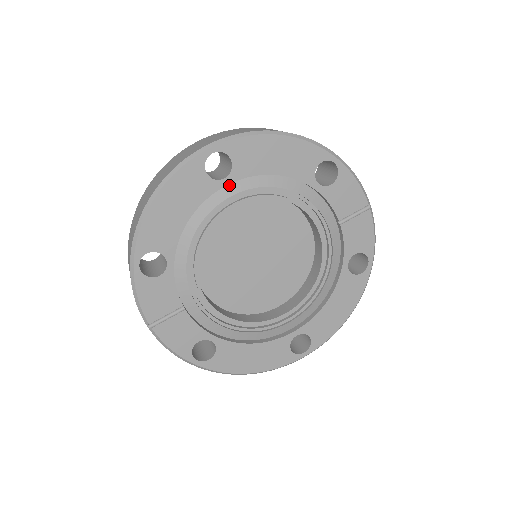
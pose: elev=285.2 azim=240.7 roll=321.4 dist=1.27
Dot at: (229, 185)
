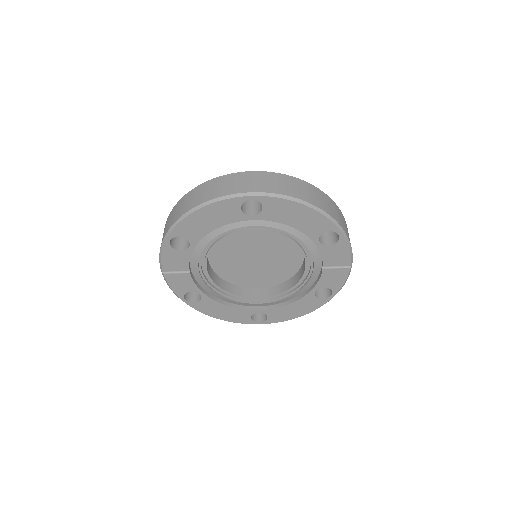
Dot at: occluded
